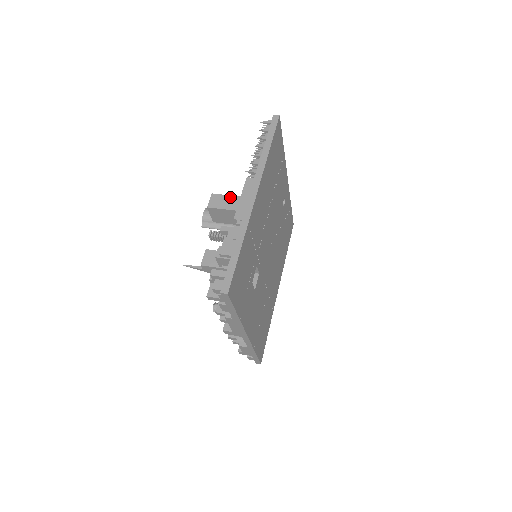
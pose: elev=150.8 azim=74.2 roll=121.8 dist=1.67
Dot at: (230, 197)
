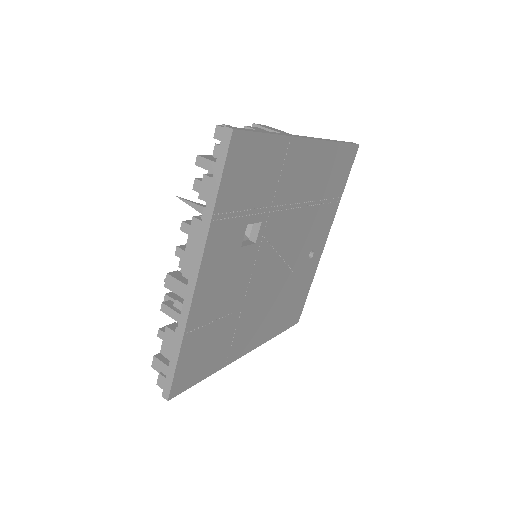
Dot at: (282, 131)
